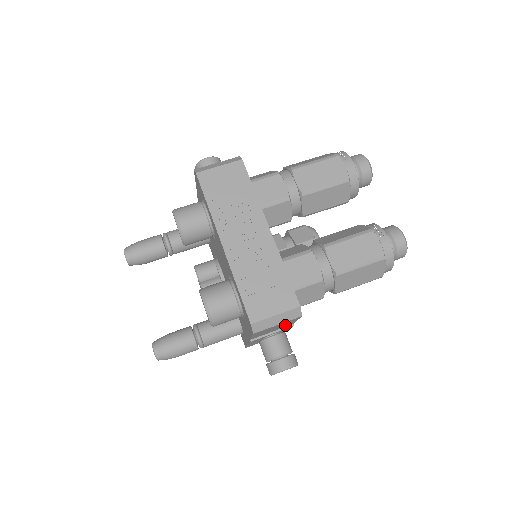
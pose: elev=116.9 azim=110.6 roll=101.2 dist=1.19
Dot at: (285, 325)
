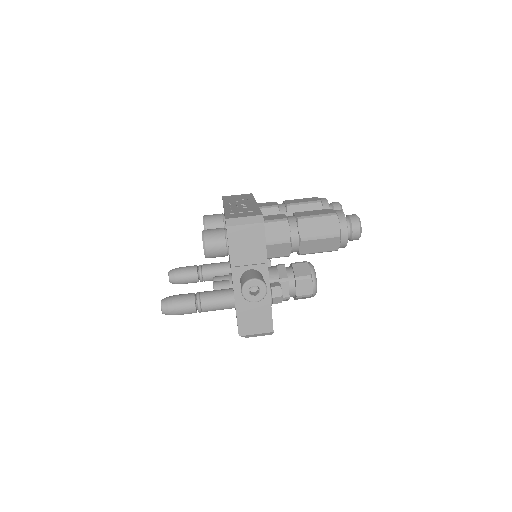
Dot at: (257, 251)
